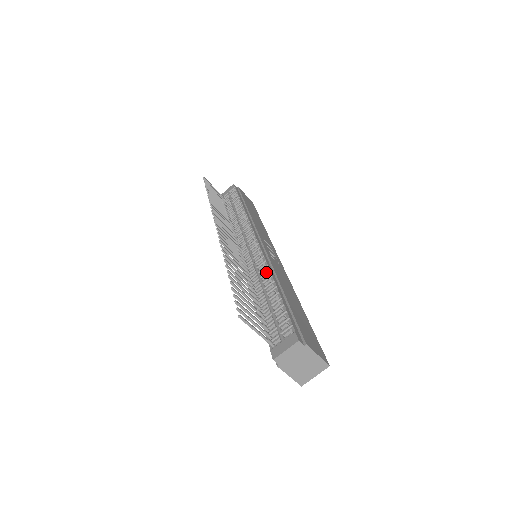
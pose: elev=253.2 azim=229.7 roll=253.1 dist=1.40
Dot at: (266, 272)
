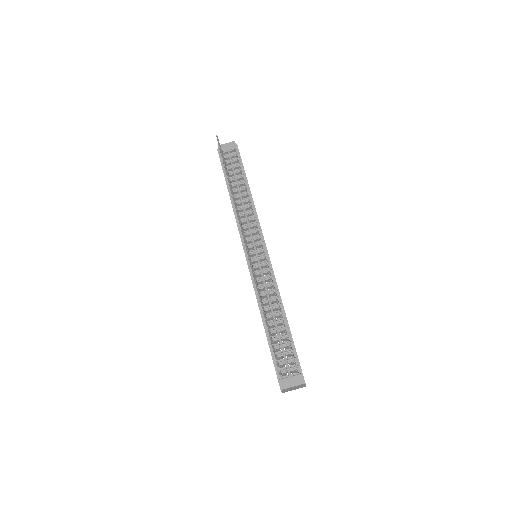
Dot at: (276, 297)
